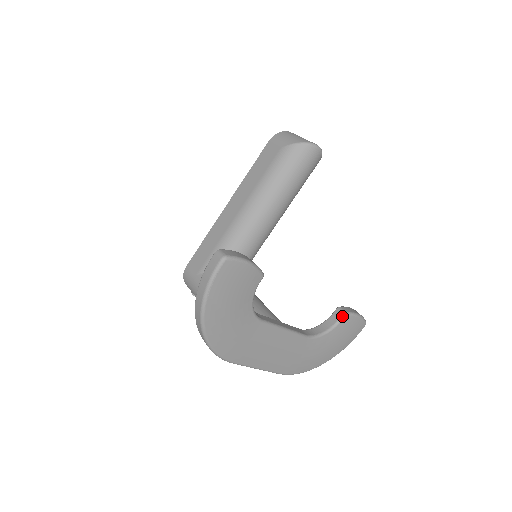
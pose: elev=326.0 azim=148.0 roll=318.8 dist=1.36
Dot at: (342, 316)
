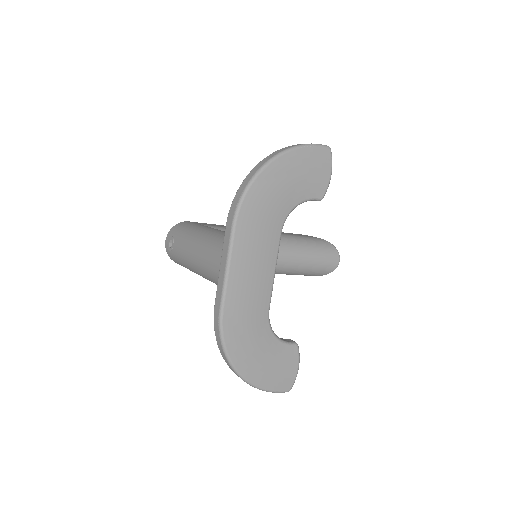
Dot at: (294, 342)
